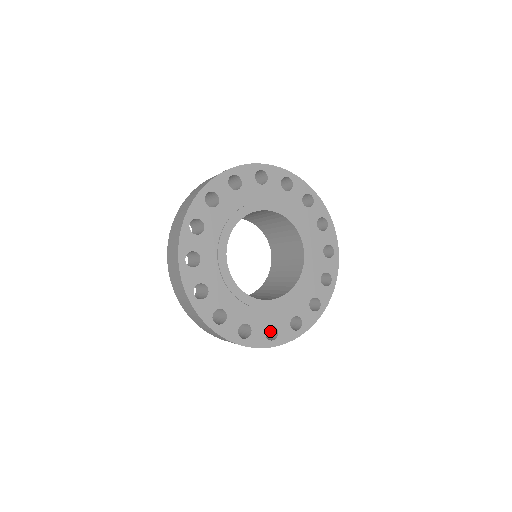
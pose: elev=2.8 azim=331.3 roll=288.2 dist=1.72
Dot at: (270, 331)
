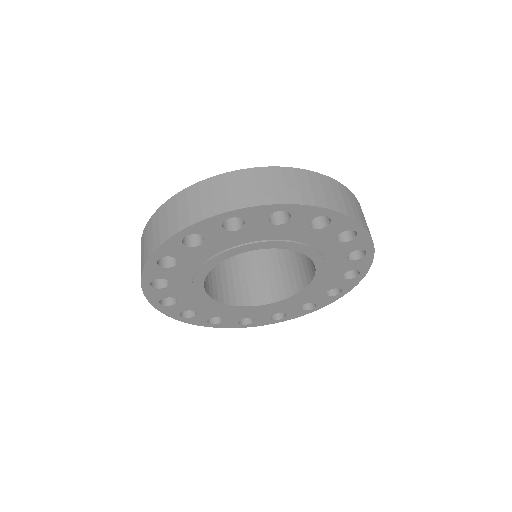
Dot at: occluded
